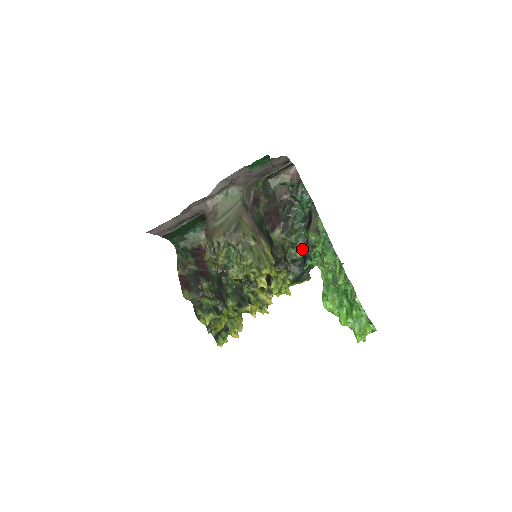
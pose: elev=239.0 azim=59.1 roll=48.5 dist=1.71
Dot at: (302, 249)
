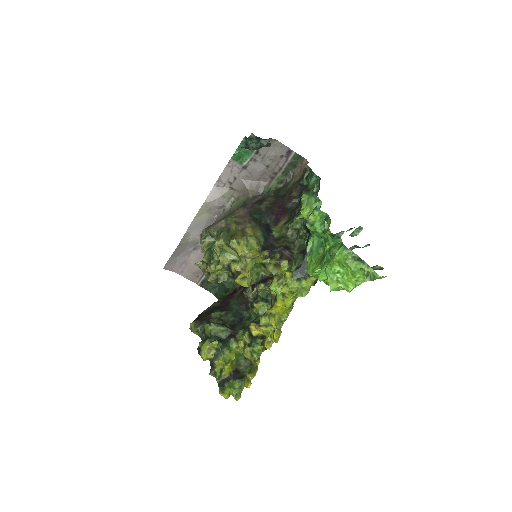
Dot at: (306, 231)
